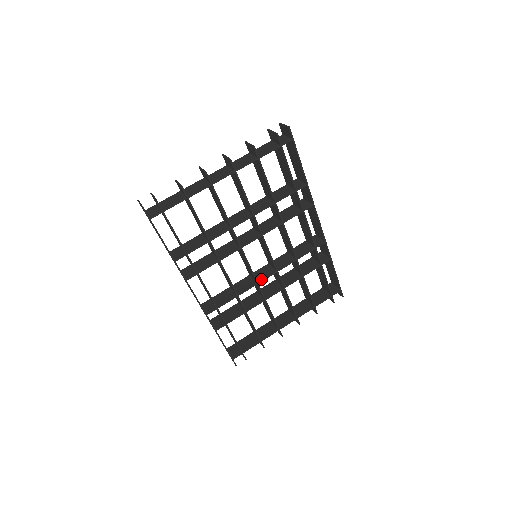
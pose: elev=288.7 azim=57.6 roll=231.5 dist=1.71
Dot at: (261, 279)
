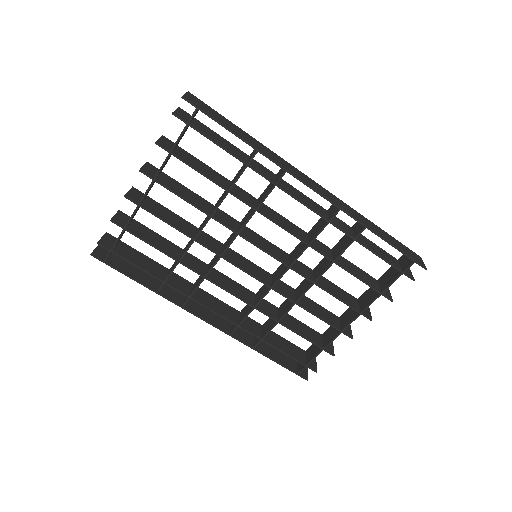
Dot at: (274, 281)
